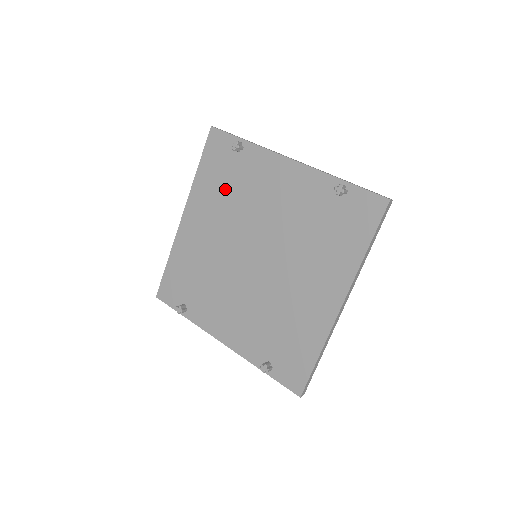
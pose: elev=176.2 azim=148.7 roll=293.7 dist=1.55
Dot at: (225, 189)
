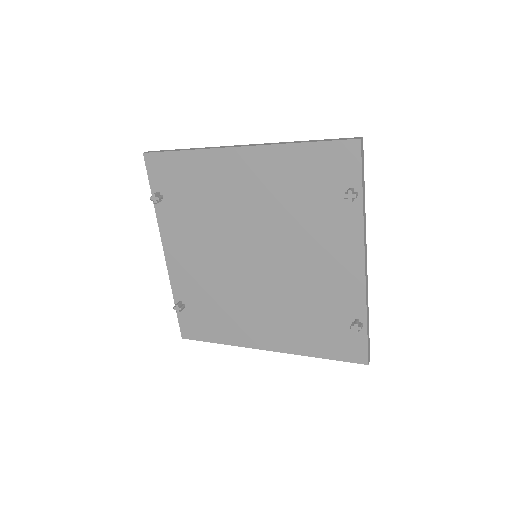
Dot at: (298, 195)
